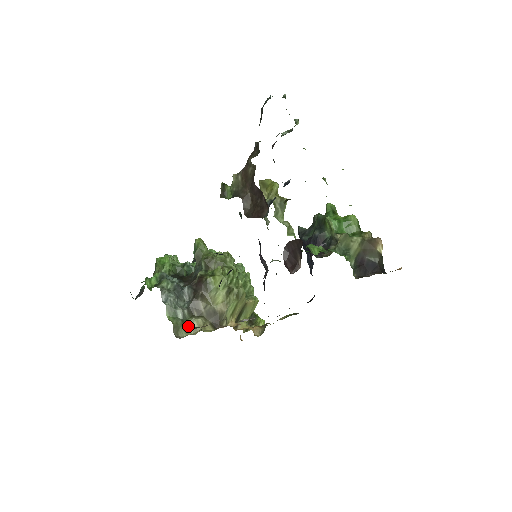
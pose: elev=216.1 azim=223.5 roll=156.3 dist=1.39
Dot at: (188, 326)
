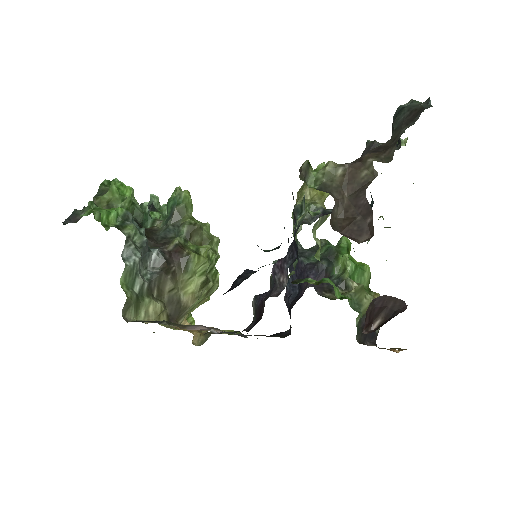
Dot at: (141, 307)
